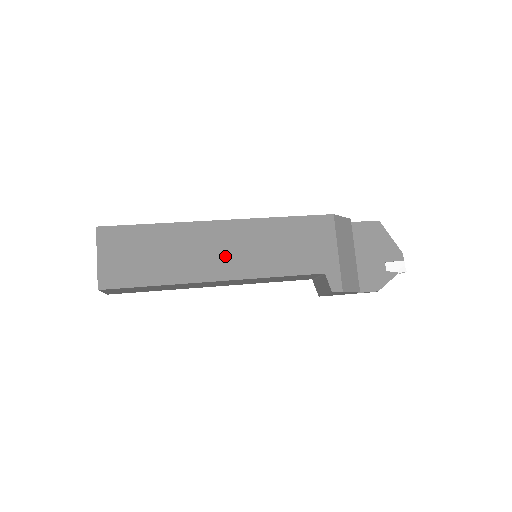
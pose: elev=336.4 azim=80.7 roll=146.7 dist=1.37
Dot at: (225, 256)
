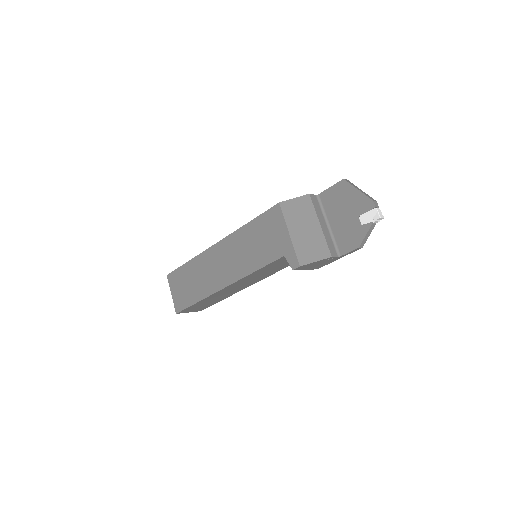
Dot at: (224, 268)
